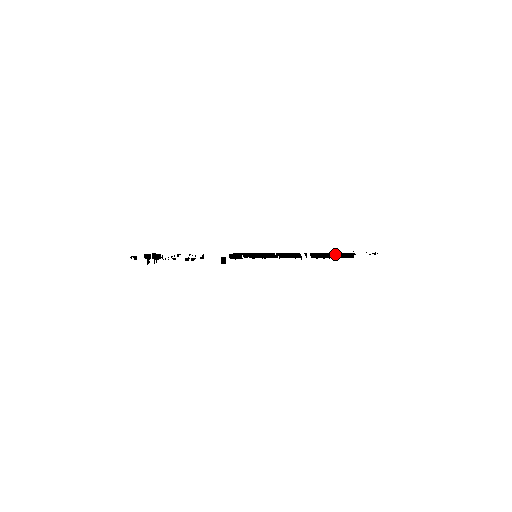
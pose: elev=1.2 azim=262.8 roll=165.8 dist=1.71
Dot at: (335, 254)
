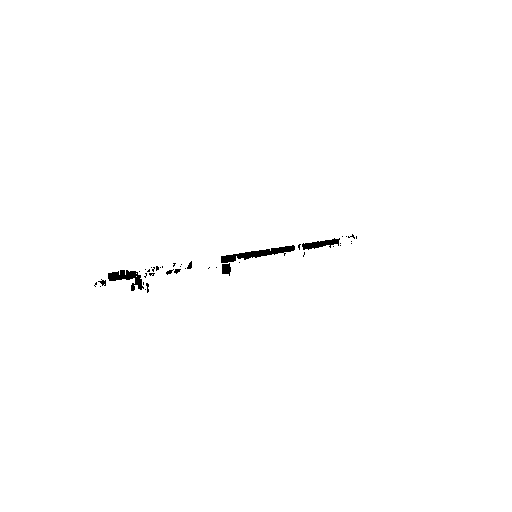
Dot at: (324, 242)
